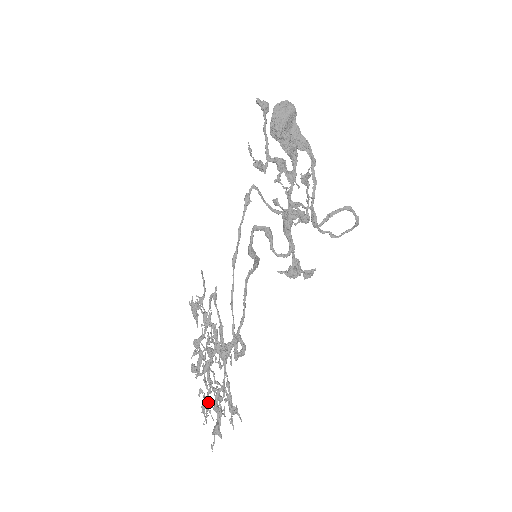
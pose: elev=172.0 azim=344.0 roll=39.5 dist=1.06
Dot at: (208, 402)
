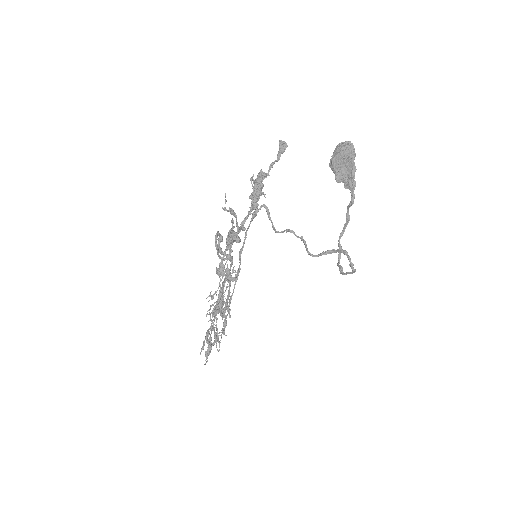
Dot at: (215, 336)
